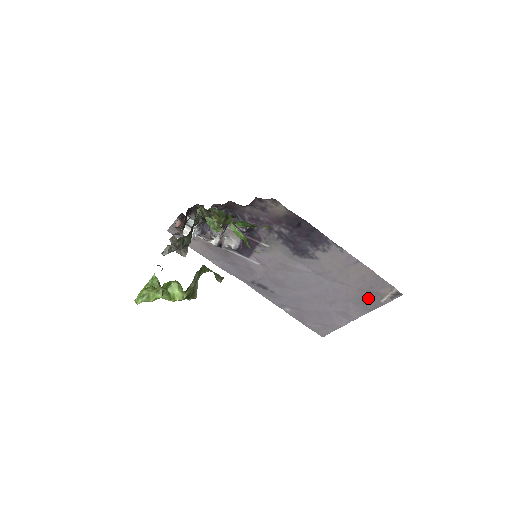
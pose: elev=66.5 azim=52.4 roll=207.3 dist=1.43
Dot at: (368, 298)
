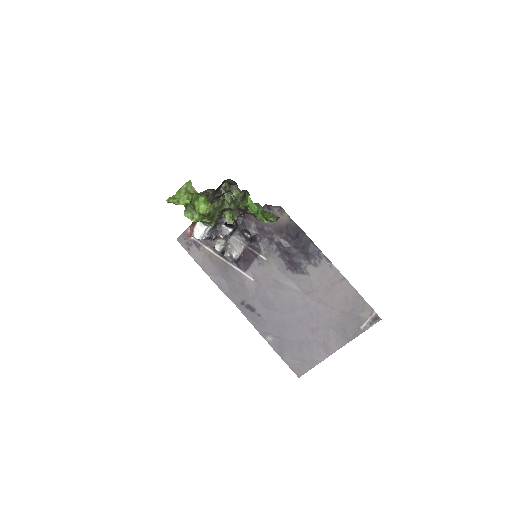
Dot at: (349, 324)
